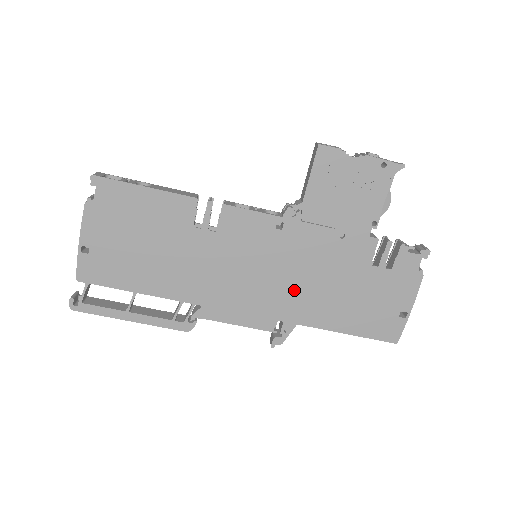
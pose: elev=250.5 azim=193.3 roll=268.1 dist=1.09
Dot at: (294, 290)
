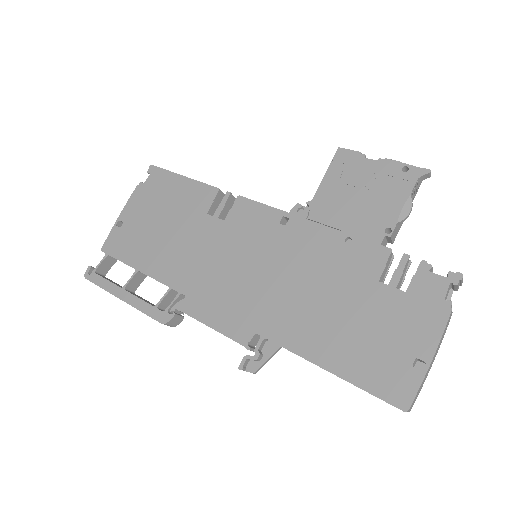
Dot at: (282, 297)
